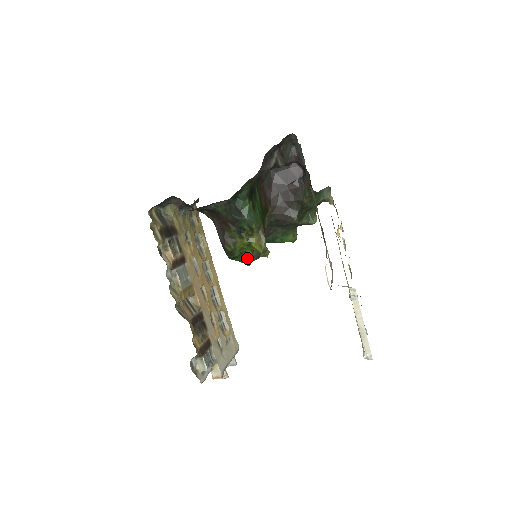
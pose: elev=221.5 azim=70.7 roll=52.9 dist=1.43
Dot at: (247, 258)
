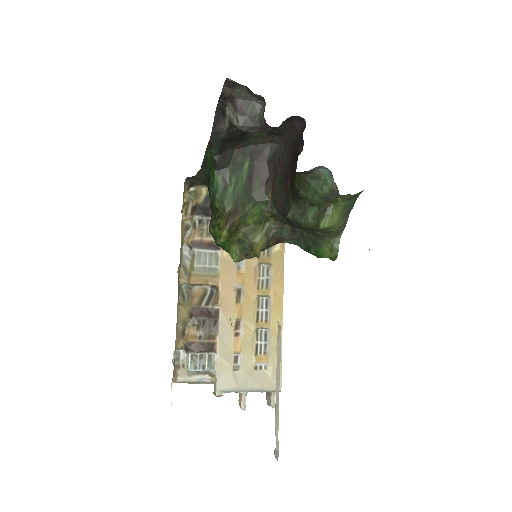
Dot at: (230, 250)
